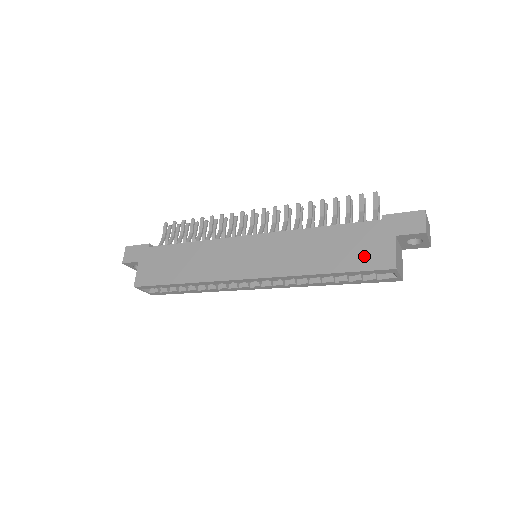
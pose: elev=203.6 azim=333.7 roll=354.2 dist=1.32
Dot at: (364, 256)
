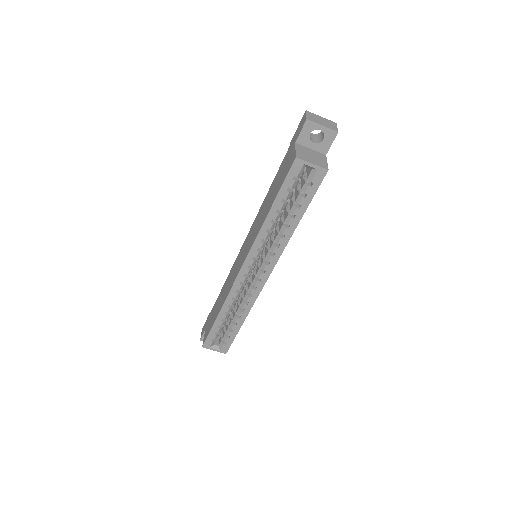
Dot at: (283, 175)
